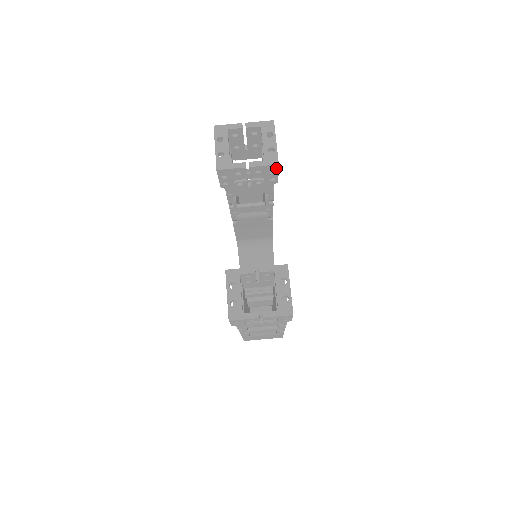
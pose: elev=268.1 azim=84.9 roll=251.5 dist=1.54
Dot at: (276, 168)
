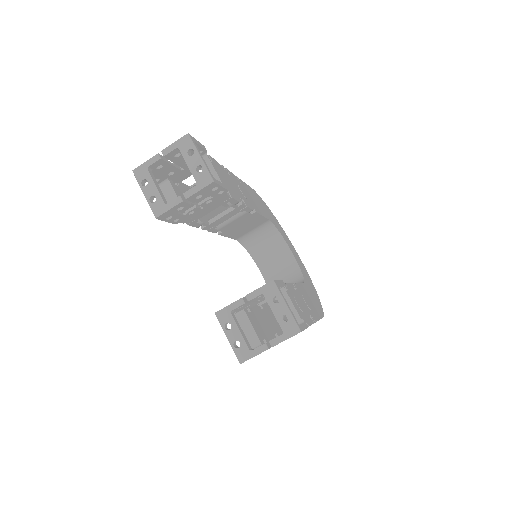
Dot at: (214, 185)
